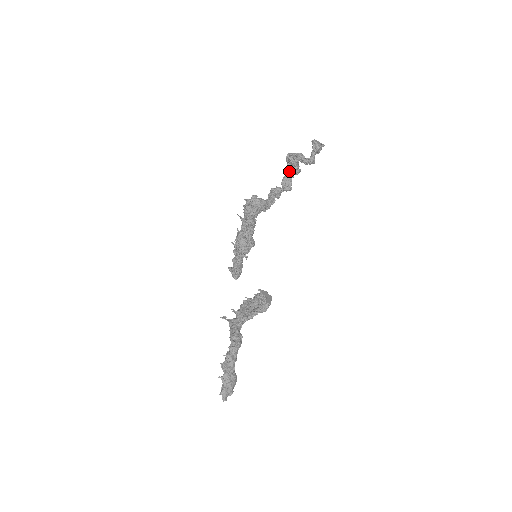
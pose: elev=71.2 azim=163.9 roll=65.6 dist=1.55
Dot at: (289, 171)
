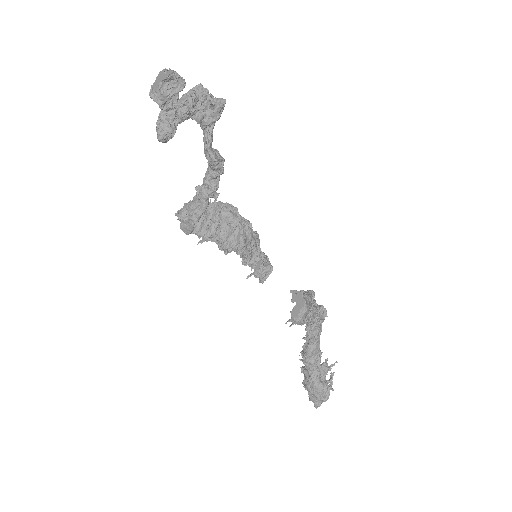
Dot at: (202, 127)
